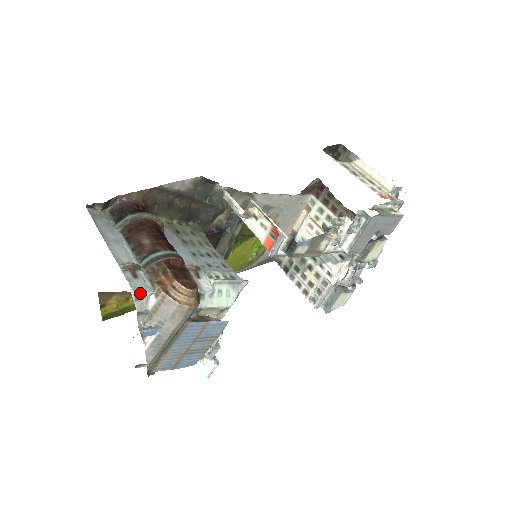
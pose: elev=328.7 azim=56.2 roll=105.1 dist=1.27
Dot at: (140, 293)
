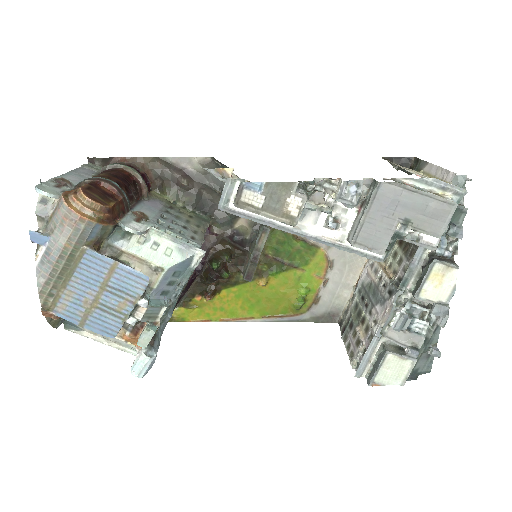
Dot at: (40, 189)
